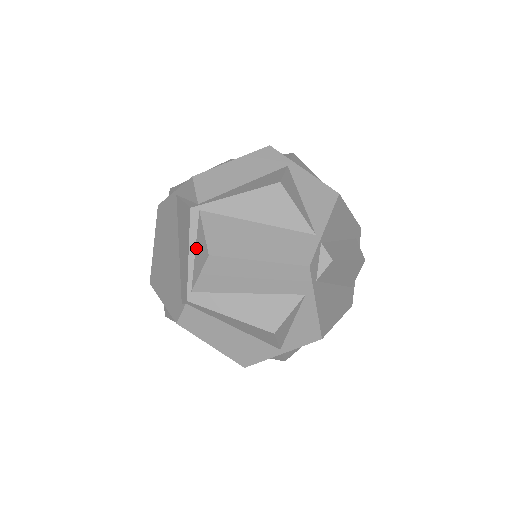
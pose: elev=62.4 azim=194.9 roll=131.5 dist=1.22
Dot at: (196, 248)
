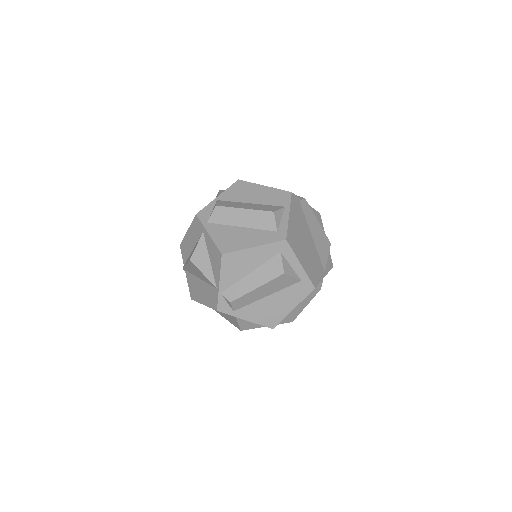
Dot at: occluded
